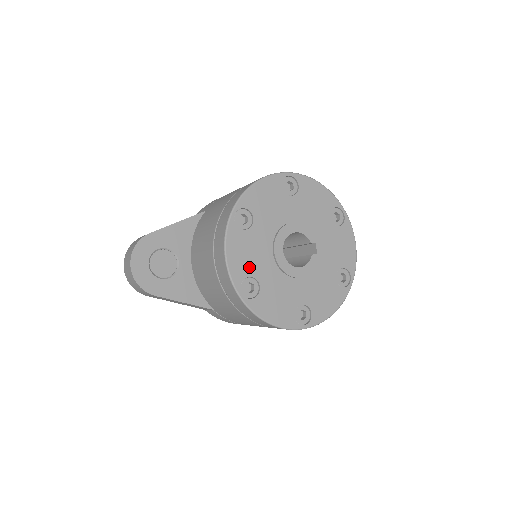
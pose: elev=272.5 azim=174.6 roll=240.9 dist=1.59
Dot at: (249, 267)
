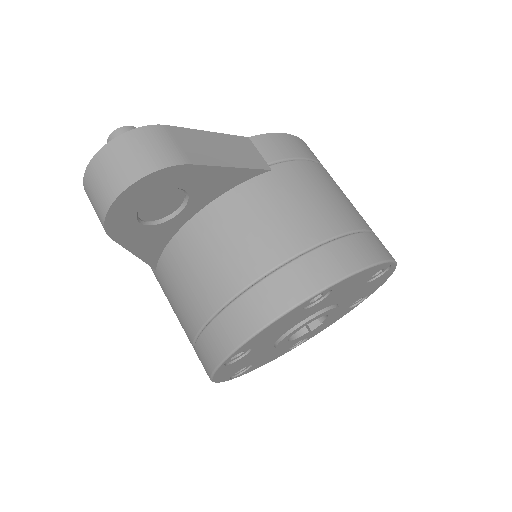
Dot at: (261, 340)
